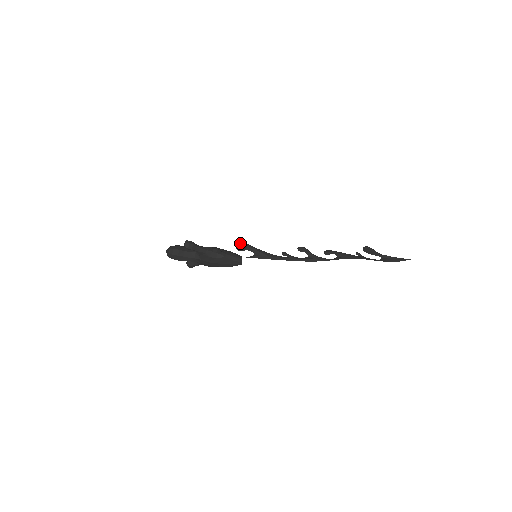
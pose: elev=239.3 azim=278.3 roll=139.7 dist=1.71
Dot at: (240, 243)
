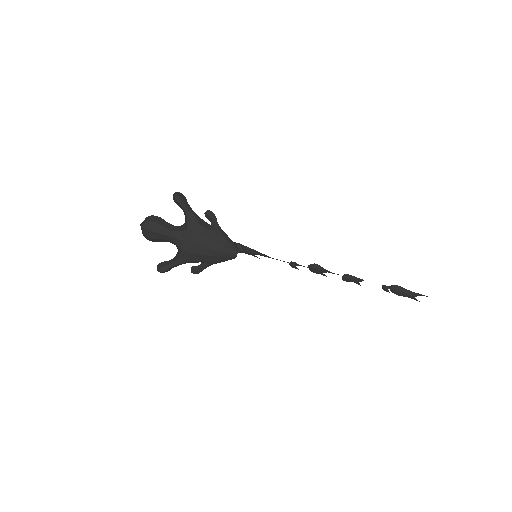
Dot at: occluded
